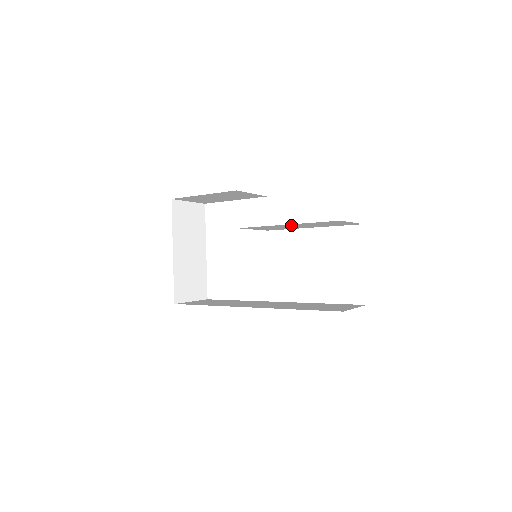
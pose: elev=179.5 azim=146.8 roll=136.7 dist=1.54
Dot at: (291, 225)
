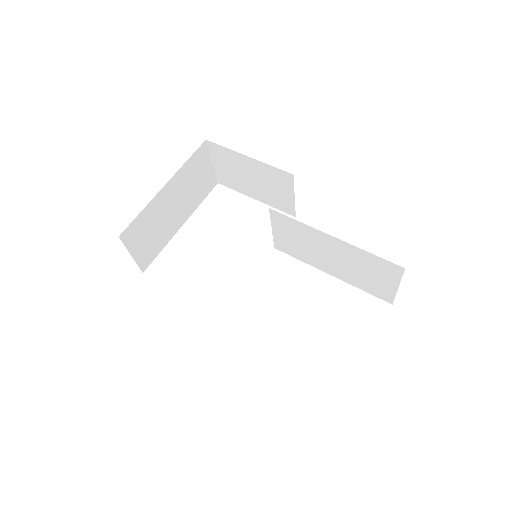
Dot at: (331, 245)
